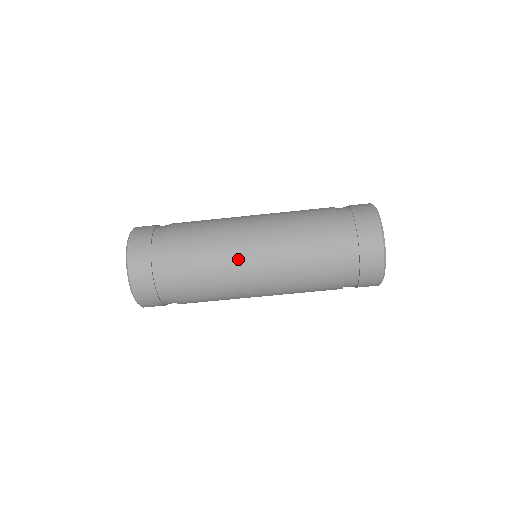
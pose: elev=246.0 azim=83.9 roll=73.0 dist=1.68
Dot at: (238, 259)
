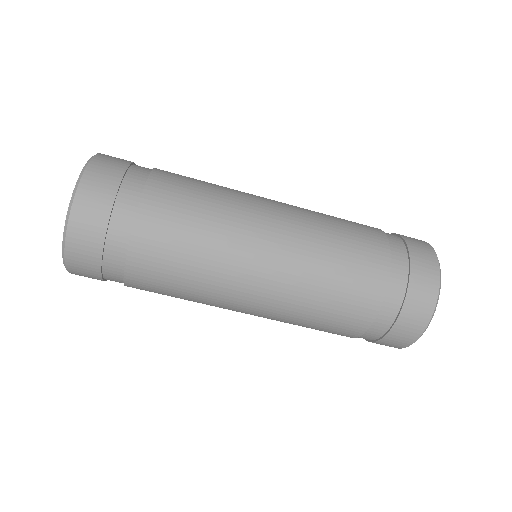
Dot at: (228, 299)
